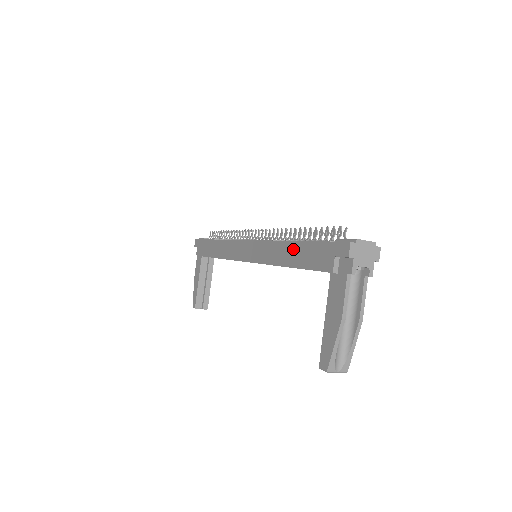
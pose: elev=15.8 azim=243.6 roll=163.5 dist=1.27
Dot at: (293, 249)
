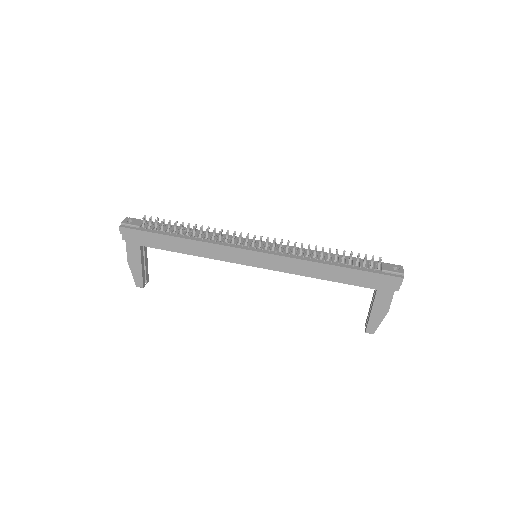
Dot at: (336, 271)
